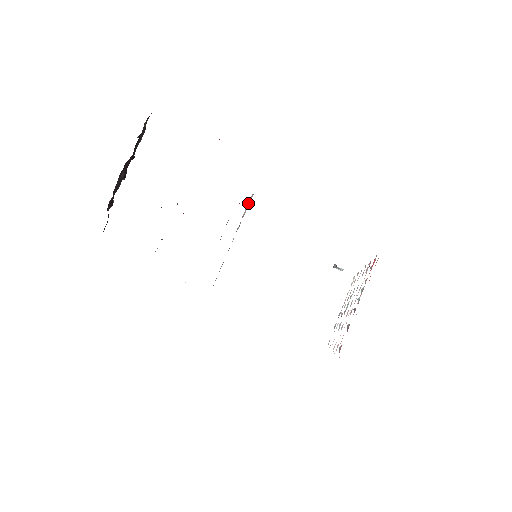
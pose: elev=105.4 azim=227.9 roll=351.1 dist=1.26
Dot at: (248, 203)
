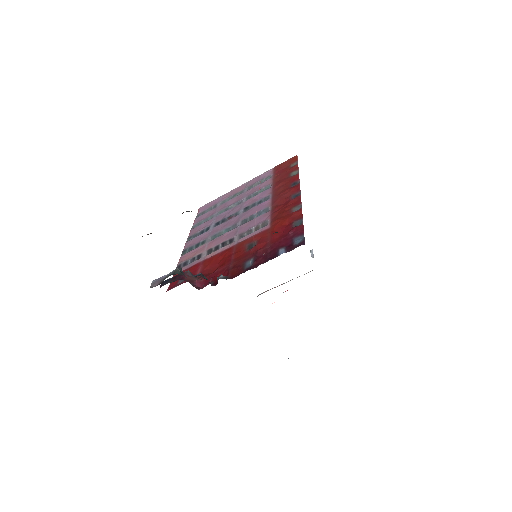
Dot at: occluded
